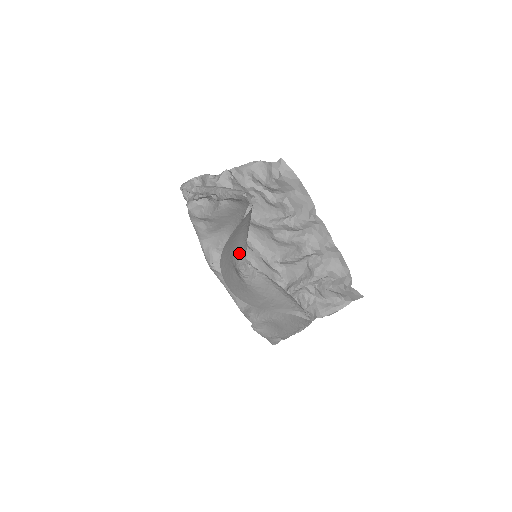
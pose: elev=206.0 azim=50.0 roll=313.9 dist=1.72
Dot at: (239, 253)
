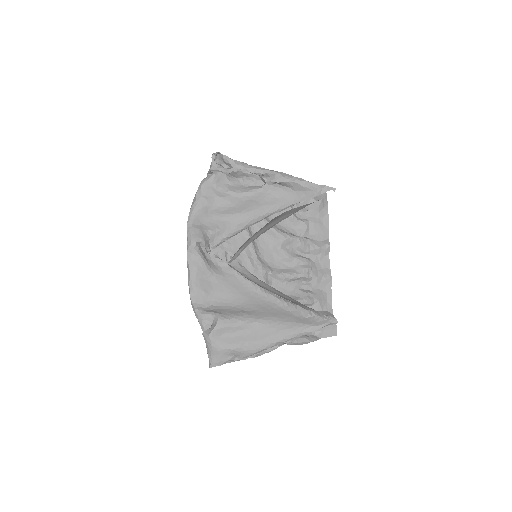
Dot at: (246, 243)
